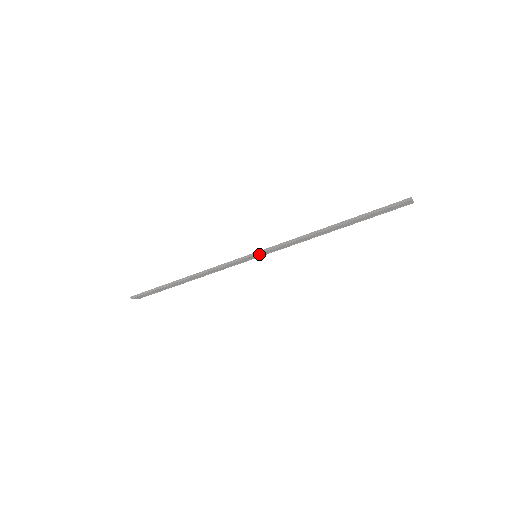
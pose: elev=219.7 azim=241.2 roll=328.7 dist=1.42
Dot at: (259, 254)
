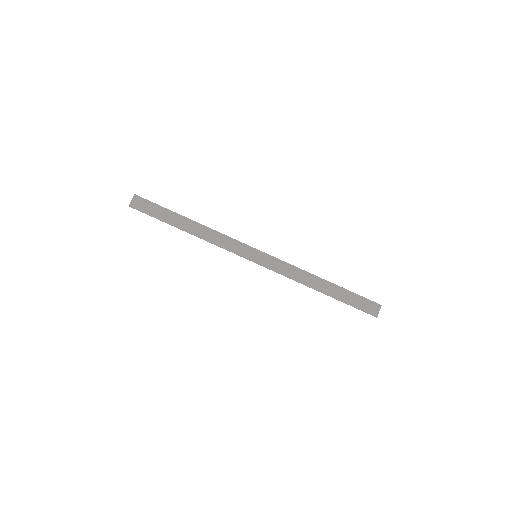
Dot at: (261, 255)
